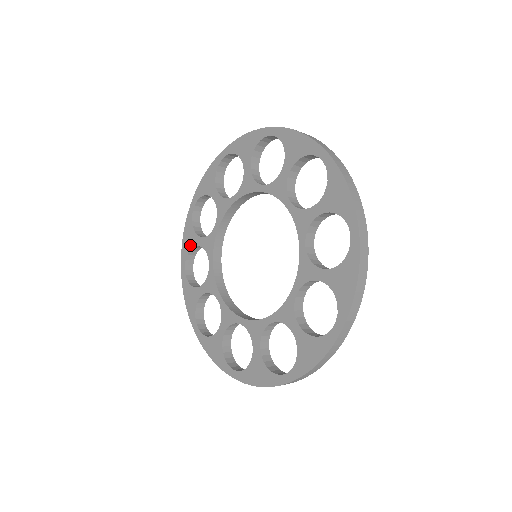
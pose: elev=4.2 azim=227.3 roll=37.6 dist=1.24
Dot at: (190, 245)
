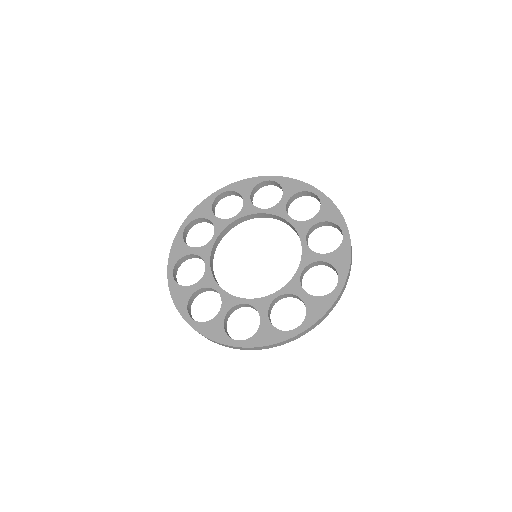
Dot at: (186, 298)
